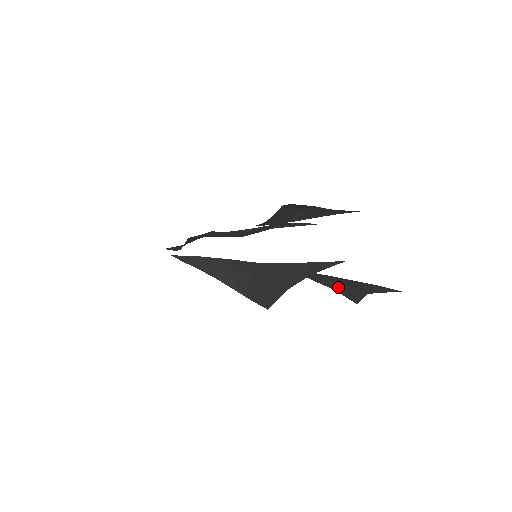
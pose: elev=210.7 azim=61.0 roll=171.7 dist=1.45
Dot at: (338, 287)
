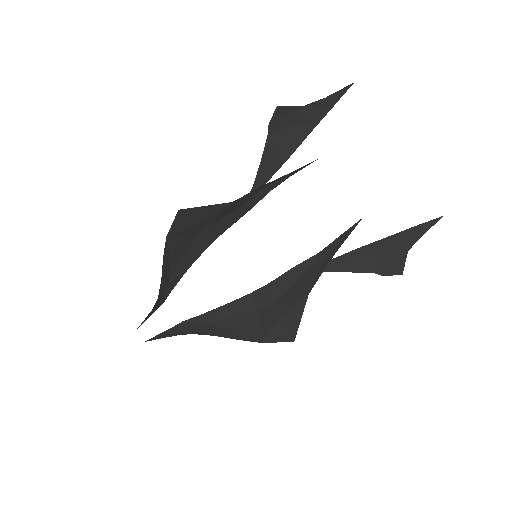
Dot at: (369, 265)
